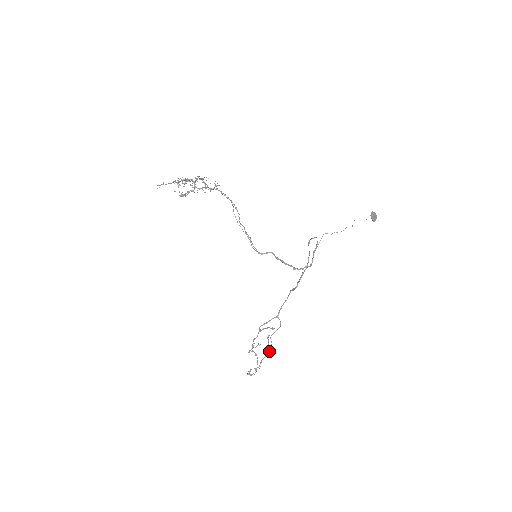
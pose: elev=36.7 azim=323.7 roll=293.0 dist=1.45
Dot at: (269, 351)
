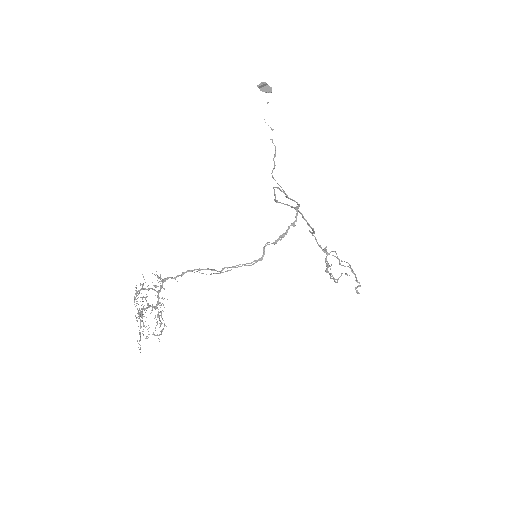
Dot at: (353, 272)
